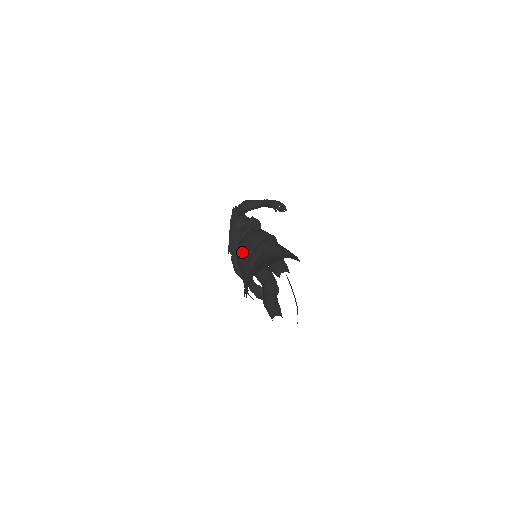
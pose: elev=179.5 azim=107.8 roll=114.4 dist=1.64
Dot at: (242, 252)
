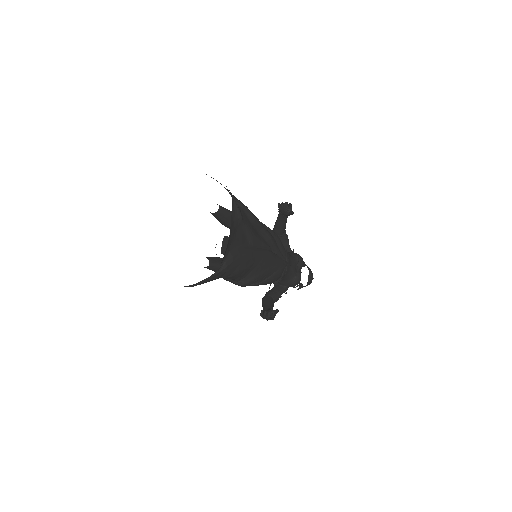
Dot at: occluded
